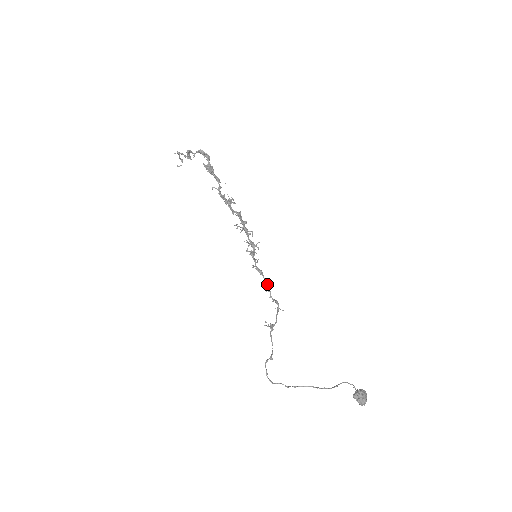
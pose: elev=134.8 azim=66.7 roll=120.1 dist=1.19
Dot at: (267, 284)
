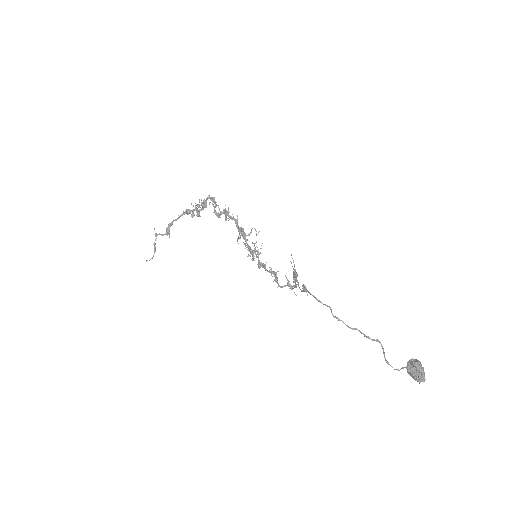
Dot at: (273, 273)
